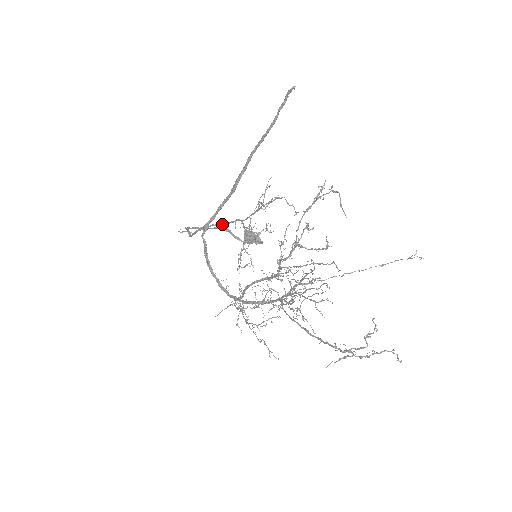
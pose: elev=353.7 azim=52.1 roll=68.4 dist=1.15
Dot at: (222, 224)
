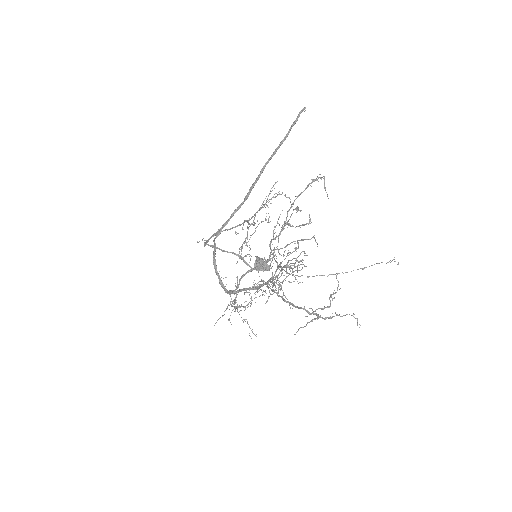
Dot at: (232, 227)
